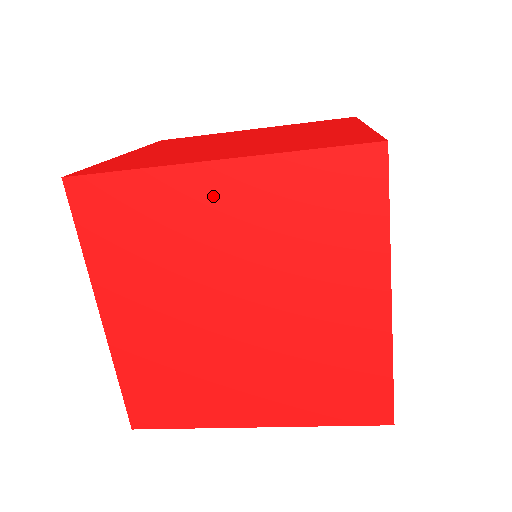
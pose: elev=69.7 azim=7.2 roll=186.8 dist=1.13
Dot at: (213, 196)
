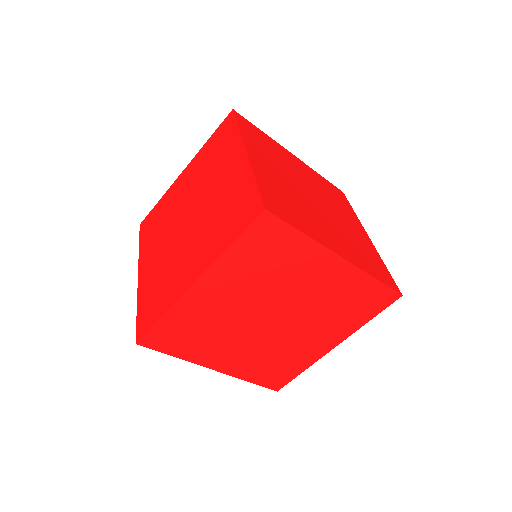
Dot at: (323, 270)
